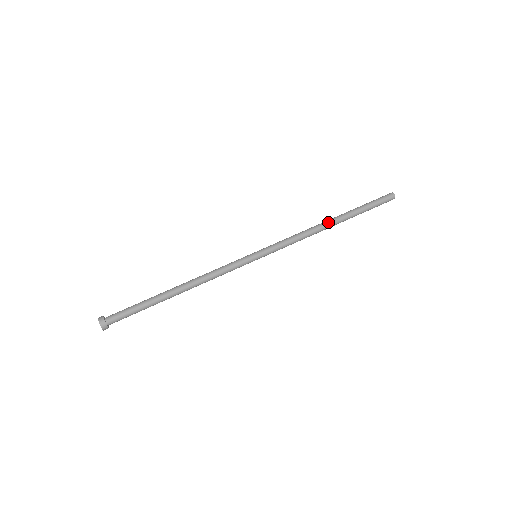
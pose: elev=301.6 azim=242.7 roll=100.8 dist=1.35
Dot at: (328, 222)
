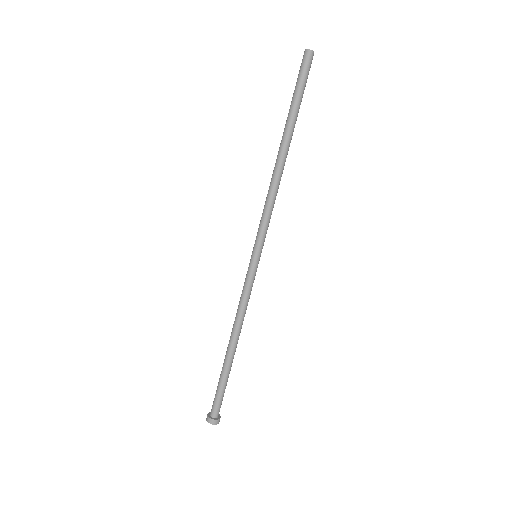
Dot at: (280, 157)
